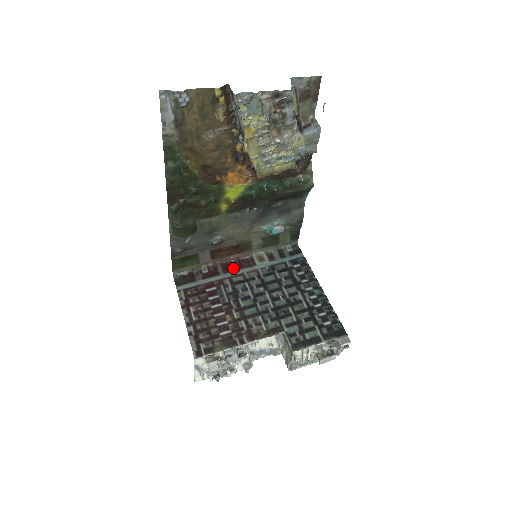
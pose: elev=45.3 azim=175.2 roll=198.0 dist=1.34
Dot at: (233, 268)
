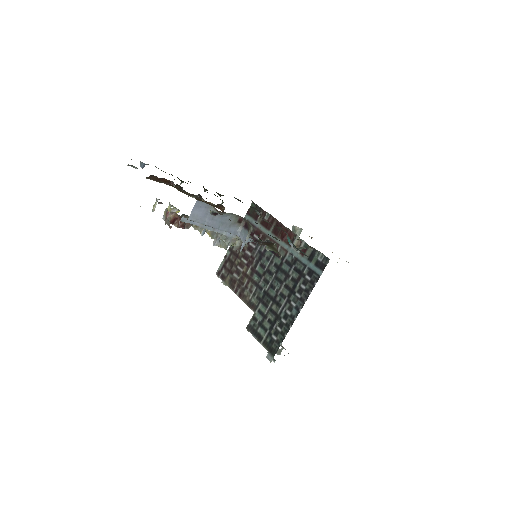
Dot at: (279, 233)
